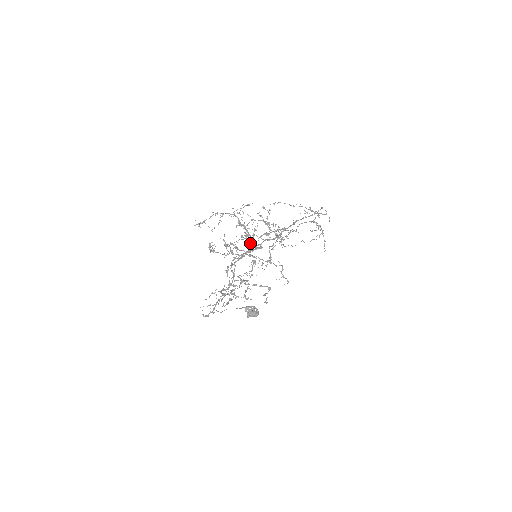
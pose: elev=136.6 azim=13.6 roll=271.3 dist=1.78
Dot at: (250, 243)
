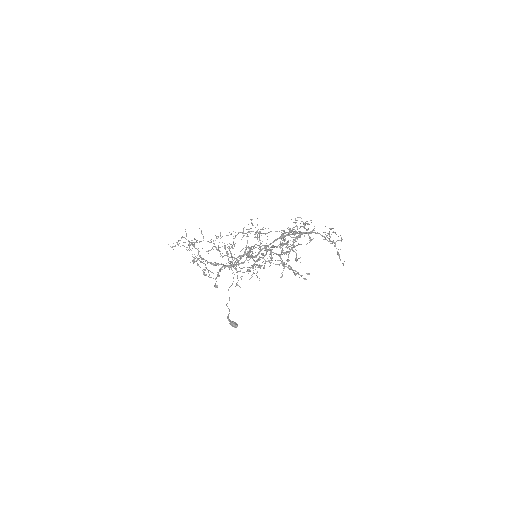
Dot at: occluded
